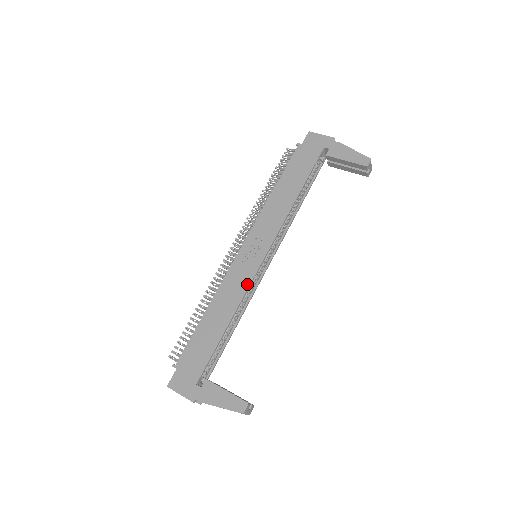
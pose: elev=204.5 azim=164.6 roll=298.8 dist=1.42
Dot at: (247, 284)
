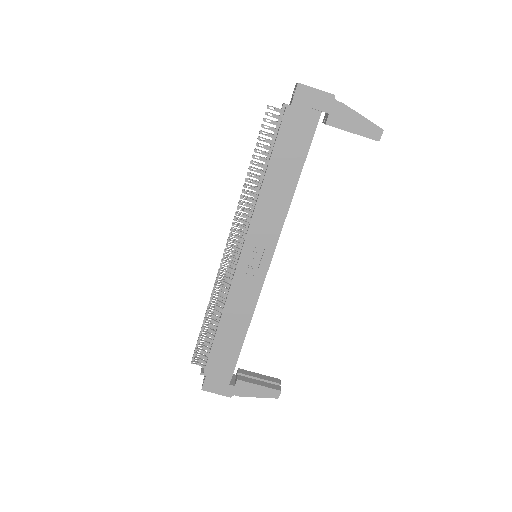
Dot at: (257, 294)
